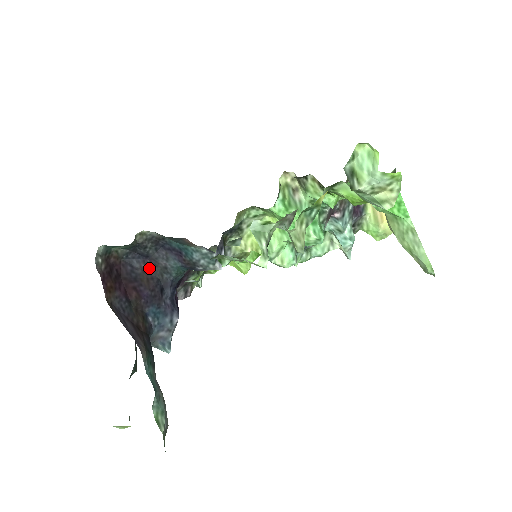
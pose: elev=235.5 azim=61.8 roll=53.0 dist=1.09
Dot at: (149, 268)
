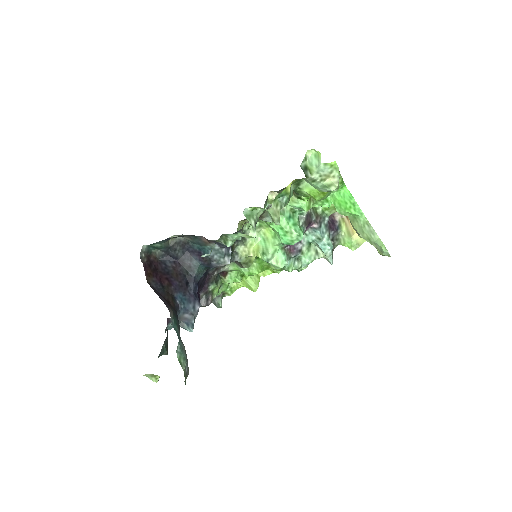
Dot at: (178, 267)
